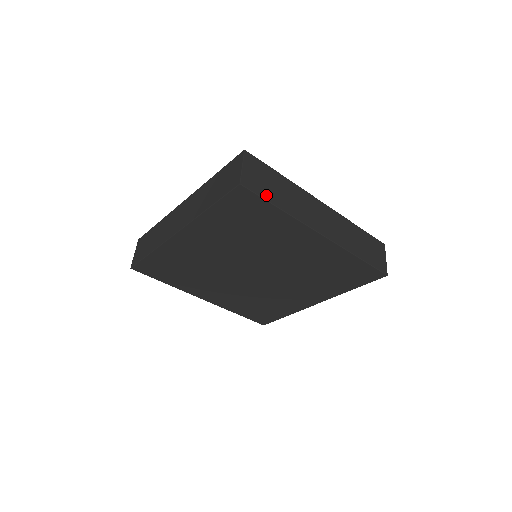
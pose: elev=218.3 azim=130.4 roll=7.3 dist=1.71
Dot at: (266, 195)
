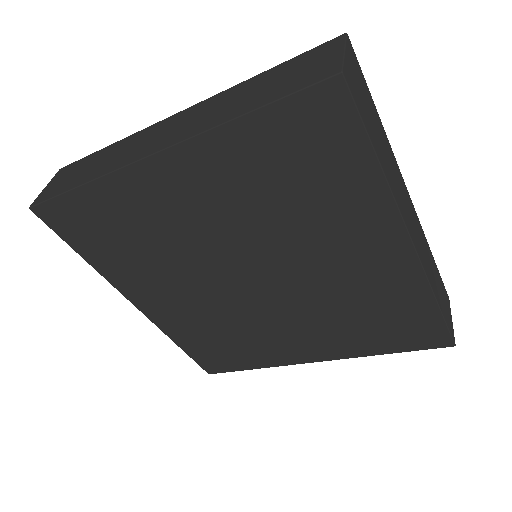
Dot at: (367, 124)
